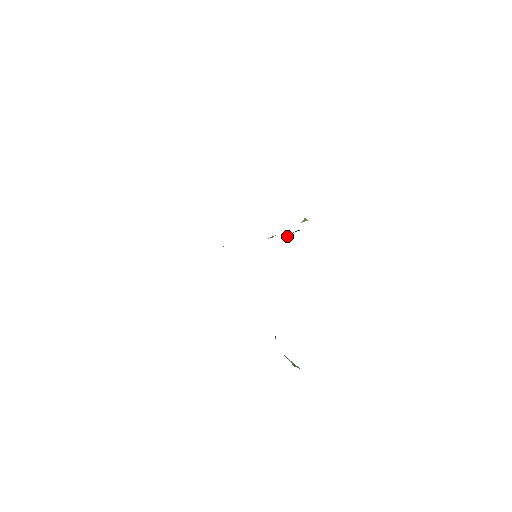
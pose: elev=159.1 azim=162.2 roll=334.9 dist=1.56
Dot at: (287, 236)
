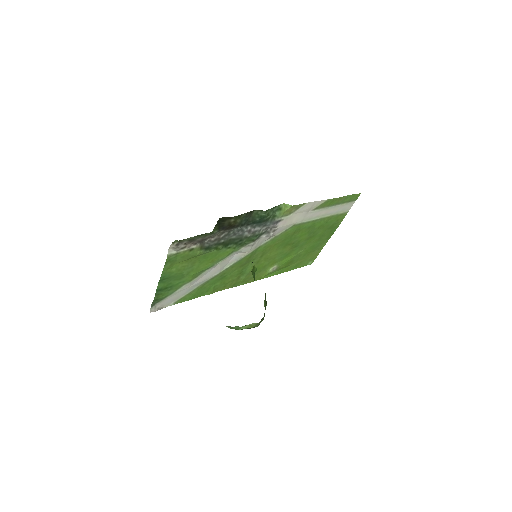
Dot at: (252, 220)
